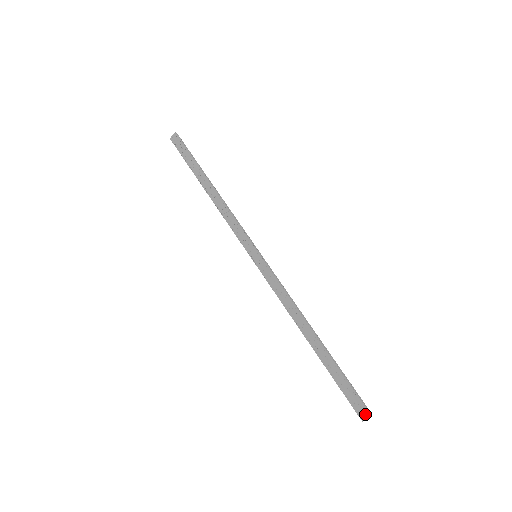
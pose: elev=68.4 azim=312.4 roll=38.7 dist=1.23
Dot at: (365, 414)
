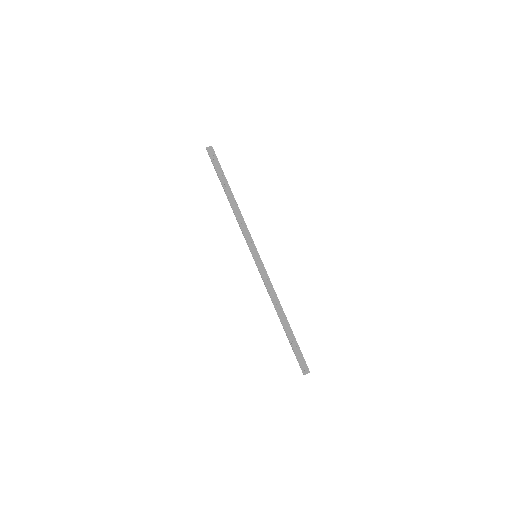
Dot at: (307, 371)
